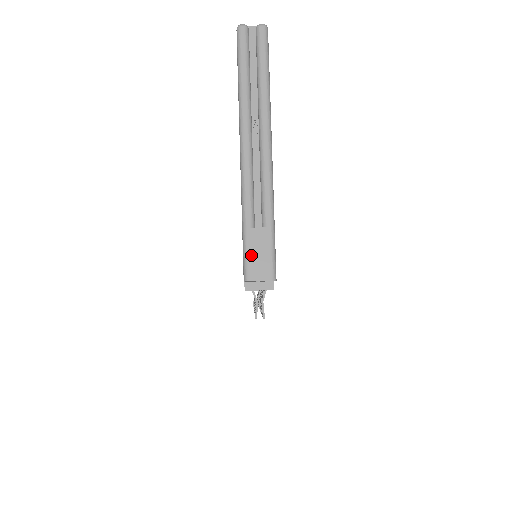
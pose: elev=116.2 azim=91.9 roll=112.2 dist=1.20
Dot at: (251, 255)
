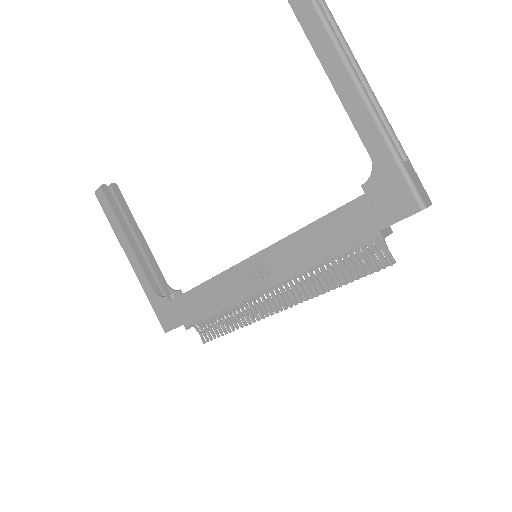
Dot at: (416, 185)
